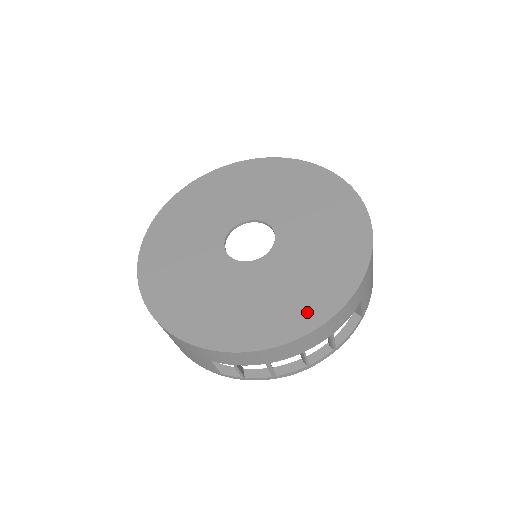
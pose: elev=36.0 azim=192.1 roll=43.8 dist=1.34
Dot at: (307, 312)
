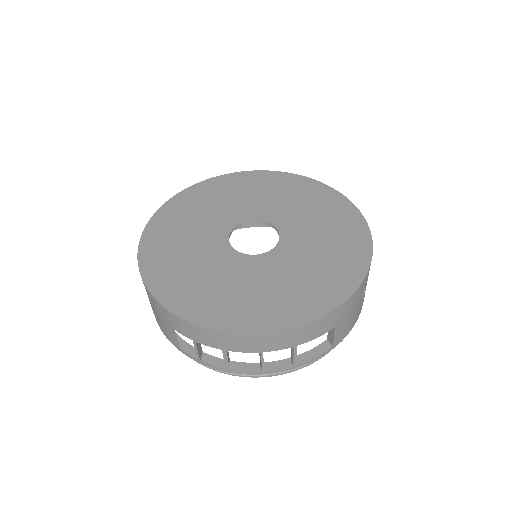
Dot at: (278, 314)
